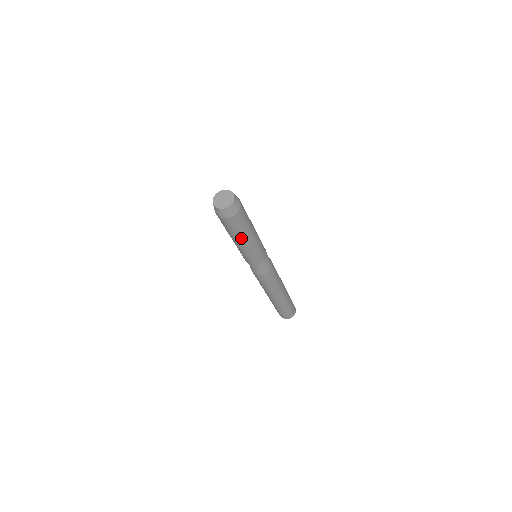
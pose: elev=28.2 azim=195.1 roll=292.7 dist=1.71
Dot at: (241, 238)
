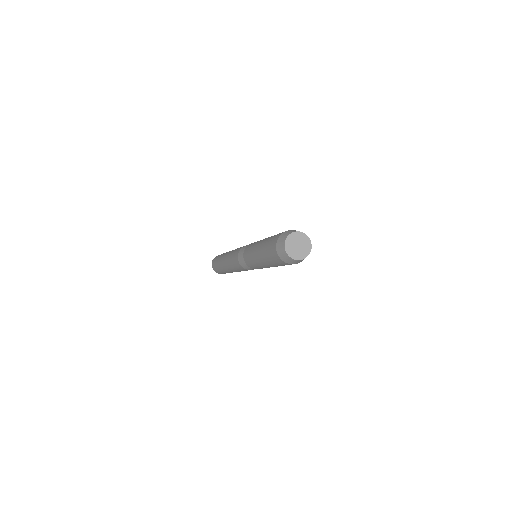
Dot at: (276, 266)
